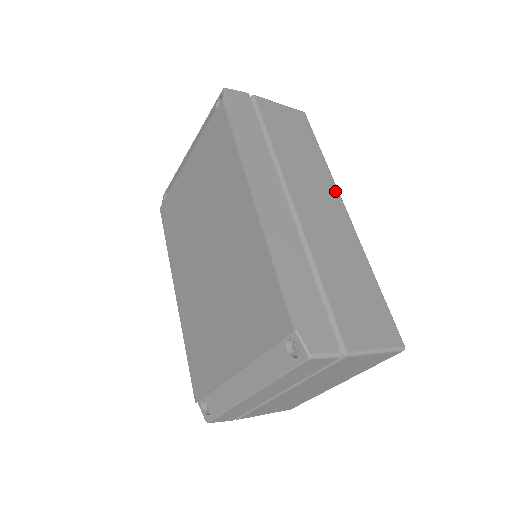
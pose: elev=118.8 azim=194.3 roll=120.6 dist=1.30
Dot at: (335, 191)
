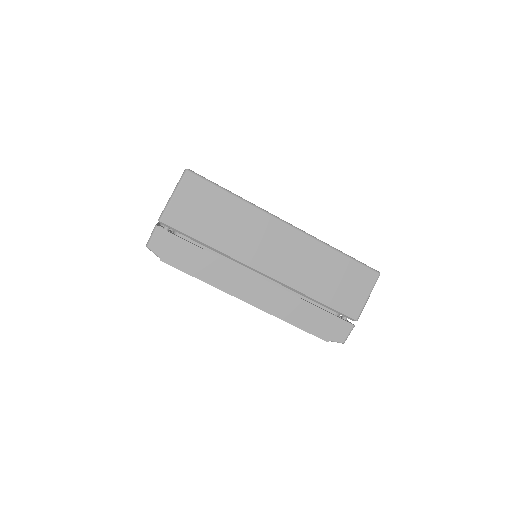
Dot at: (269, 219)
